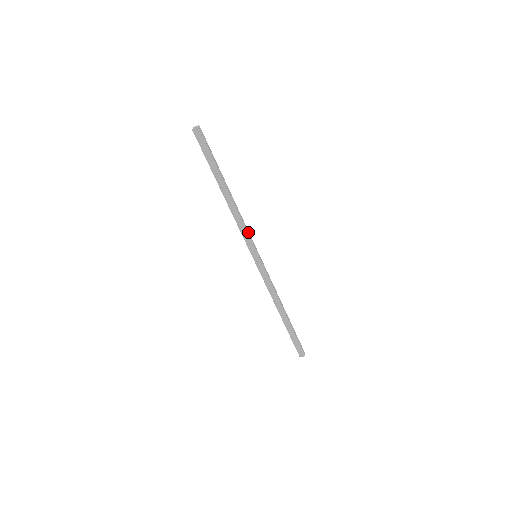
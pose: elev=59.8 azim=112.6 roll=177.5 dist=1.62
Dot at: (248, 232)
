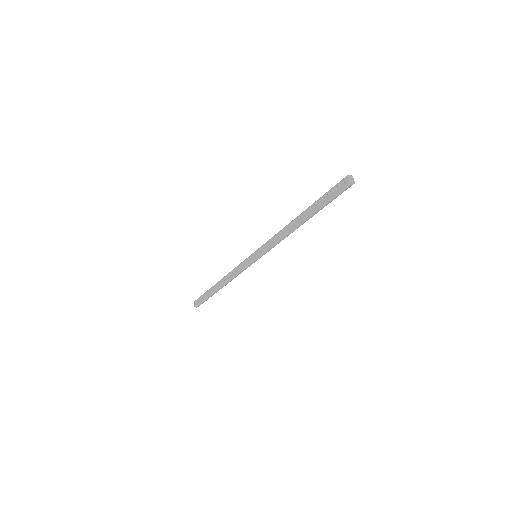
Dot at: occluded
